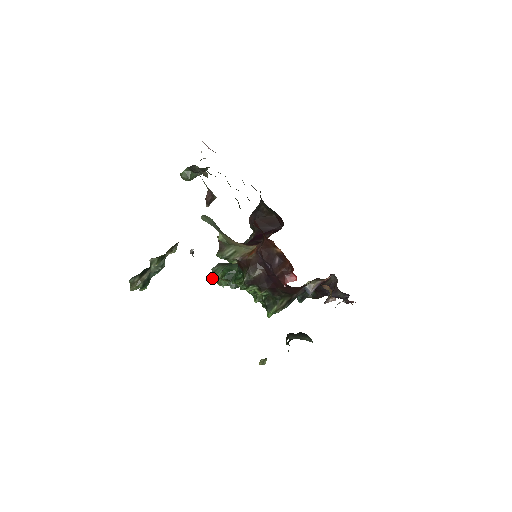
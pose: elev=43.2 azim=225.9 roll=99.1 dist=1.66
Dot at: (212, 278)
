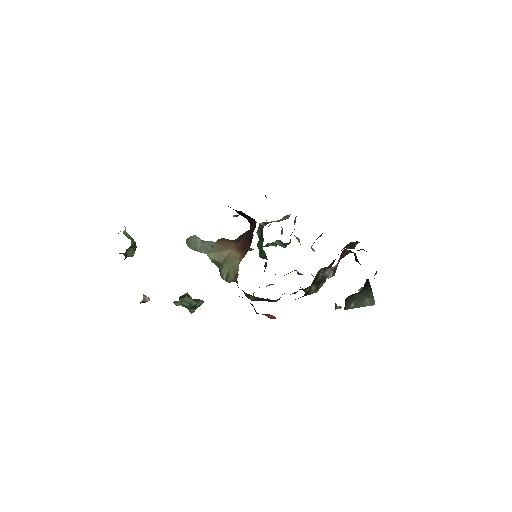
Dot at: occluded
